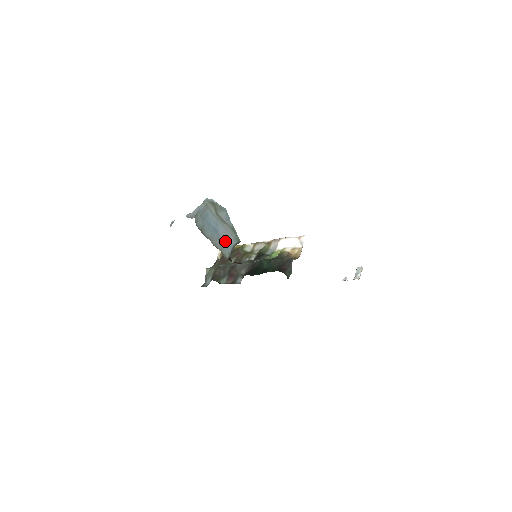
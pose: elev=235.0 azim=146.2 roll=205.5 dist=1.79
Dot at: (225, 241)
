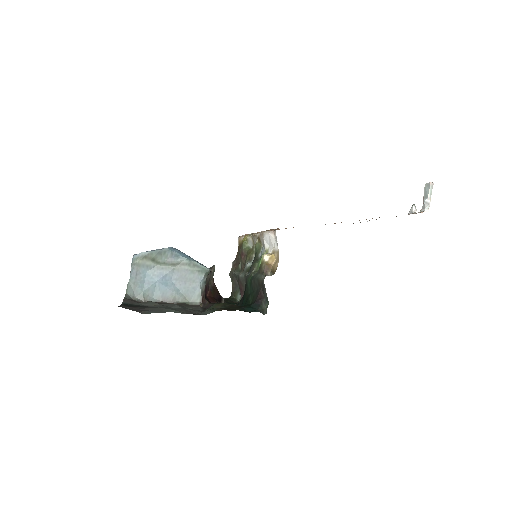
Dot at: (186, 285)
